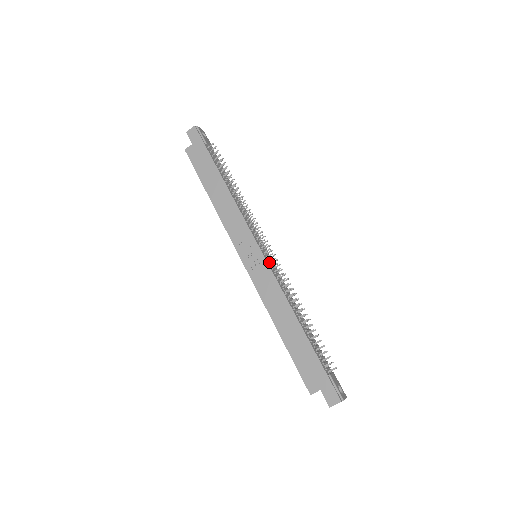
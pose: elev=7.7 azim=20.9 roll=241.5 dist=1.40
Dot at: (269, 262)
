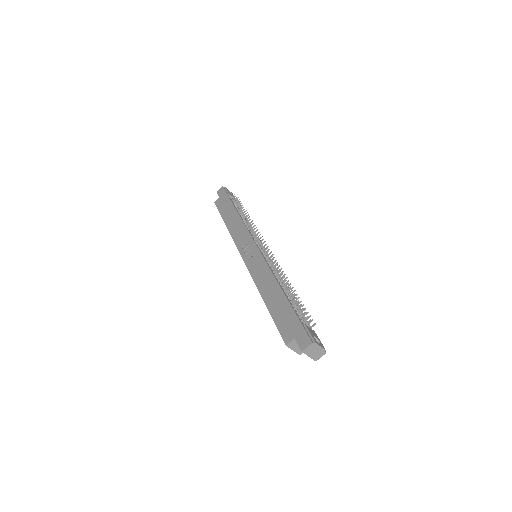
Dot at: (264, 255)
